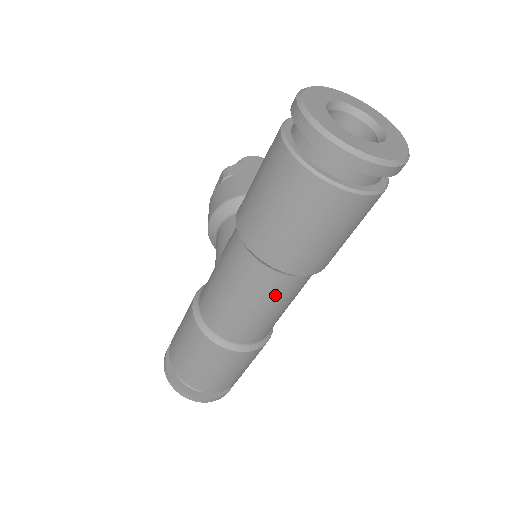
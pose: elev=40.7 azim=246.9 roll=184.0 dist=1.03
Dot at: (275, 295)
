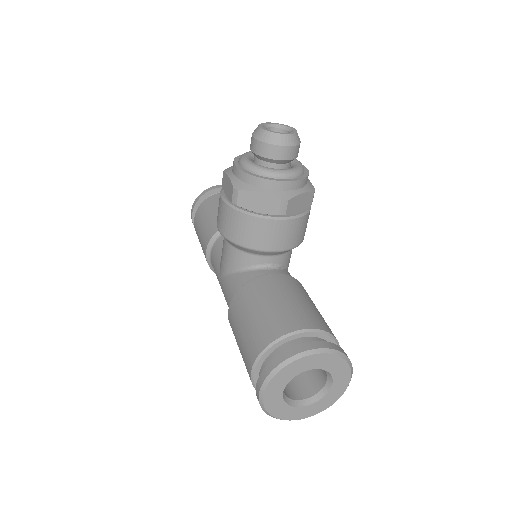
Dot at: occluded
